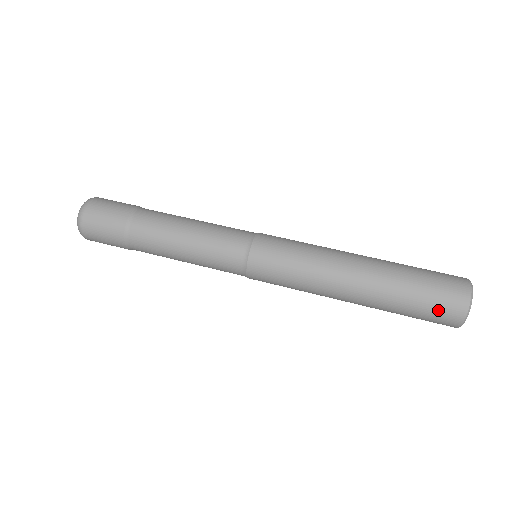
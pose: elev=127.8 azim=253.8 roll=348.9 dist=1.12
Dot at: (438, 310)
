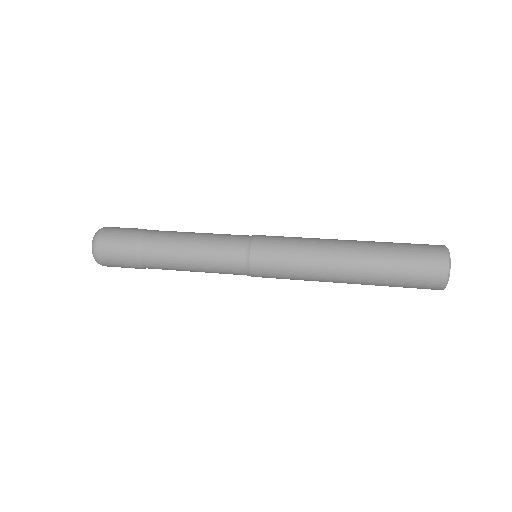
Dot at: (424, 254)
